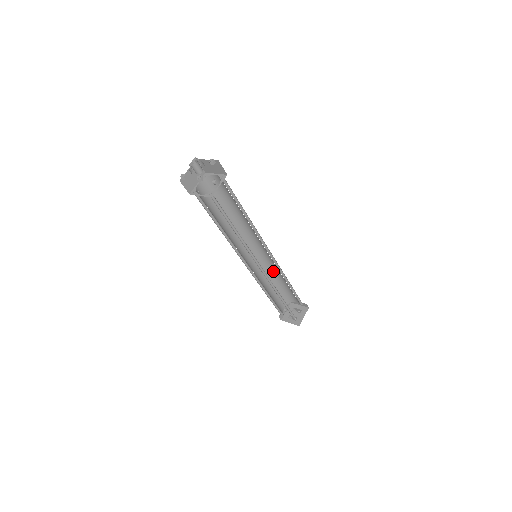
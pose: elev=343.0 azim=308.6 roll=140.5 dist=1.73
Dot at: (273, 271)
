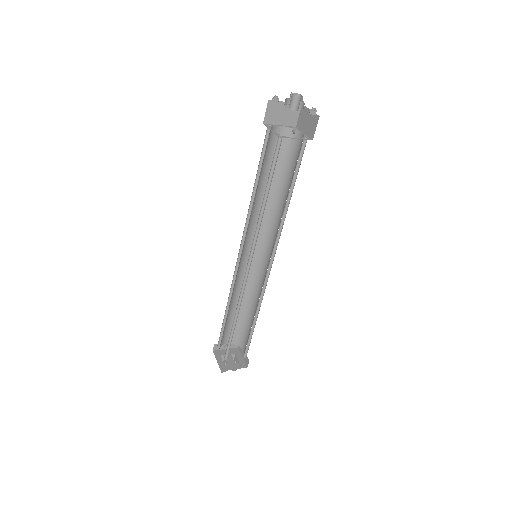
Dot at: (255, 294)
